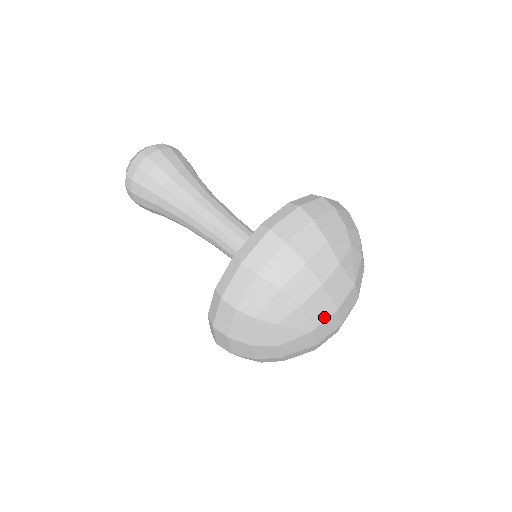
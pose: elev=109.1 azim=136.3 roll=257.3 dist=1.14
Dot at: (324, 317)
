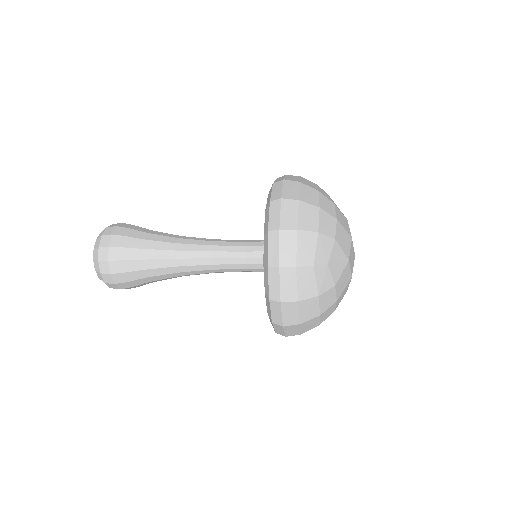
Dot at: (349, 246)
